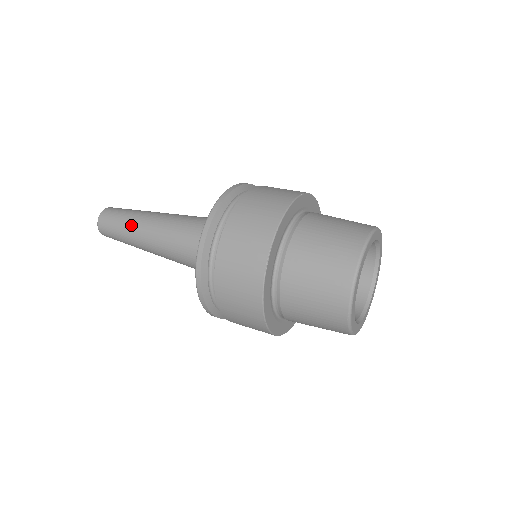
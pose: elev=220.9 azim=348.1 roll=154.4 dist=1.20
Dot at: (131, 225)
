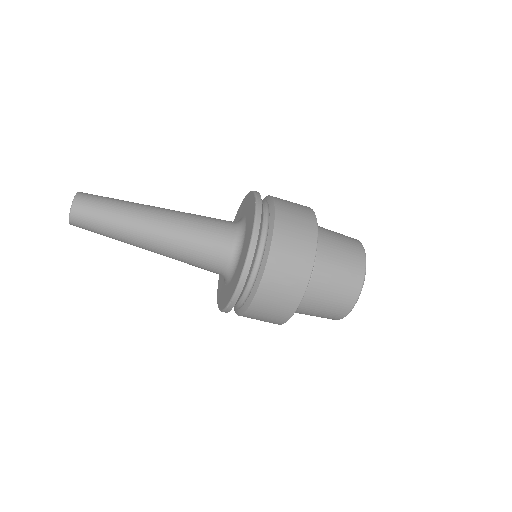
Dot at: (131, 204)
